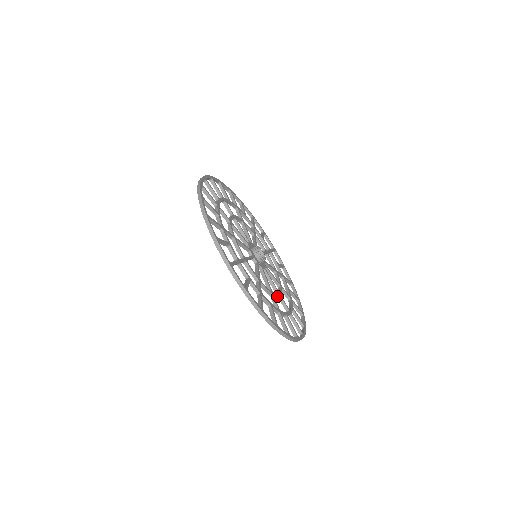
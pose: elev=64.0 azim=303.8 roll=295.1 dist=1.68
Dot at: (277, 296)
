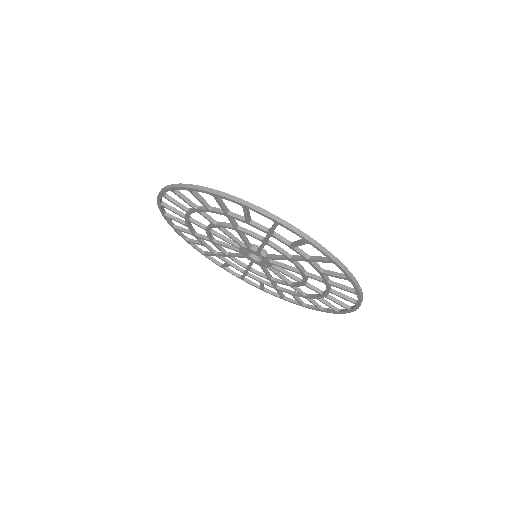
Dot at: (300, 264)
